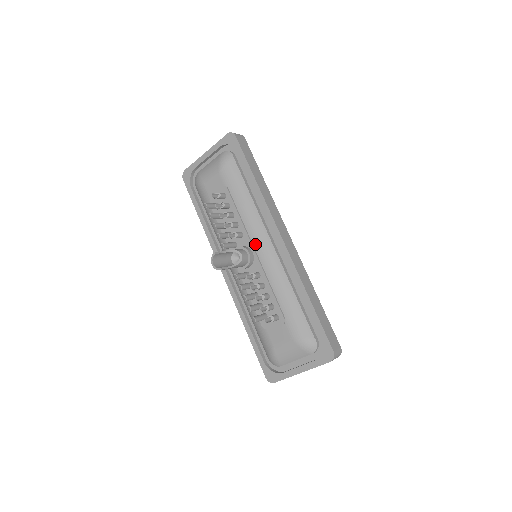
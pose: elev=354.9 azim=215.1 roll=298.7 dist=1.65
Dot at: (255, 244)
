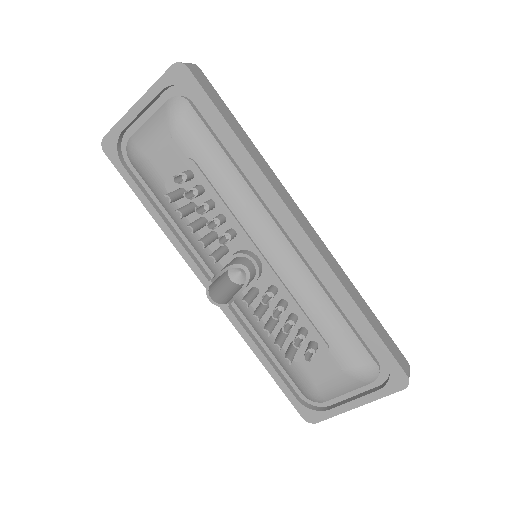
Dot at: (260, 244)
